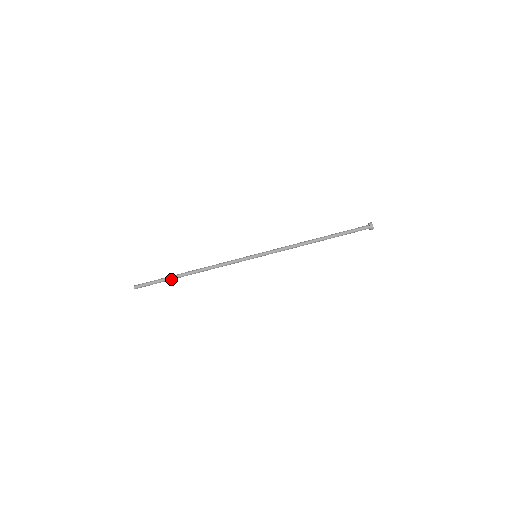
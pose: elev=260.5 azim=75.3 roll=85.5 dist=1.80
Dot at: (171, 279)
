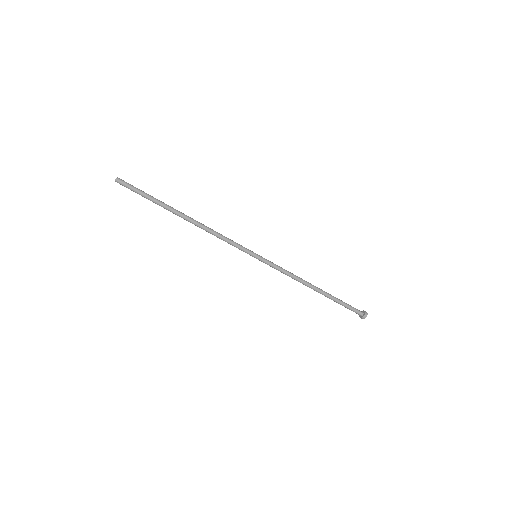
Dot at: (161, 204)
